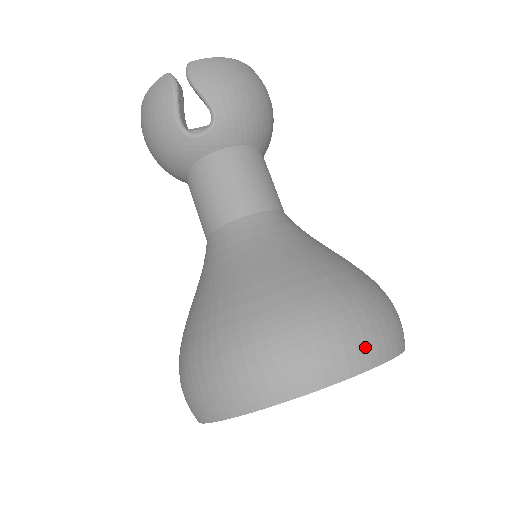
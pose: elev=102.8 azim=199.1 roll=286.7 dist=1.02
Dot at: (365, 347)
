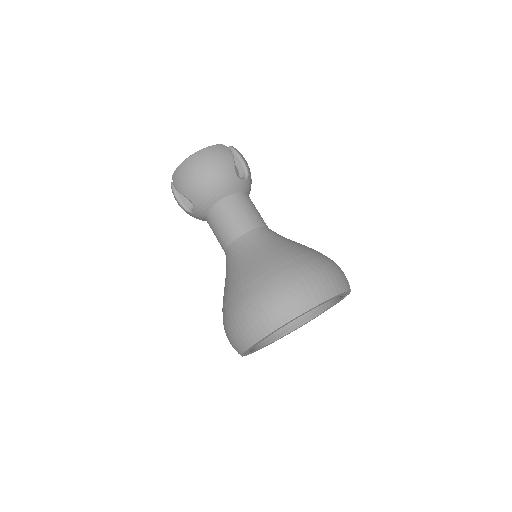
Dot at: (263, 323)
